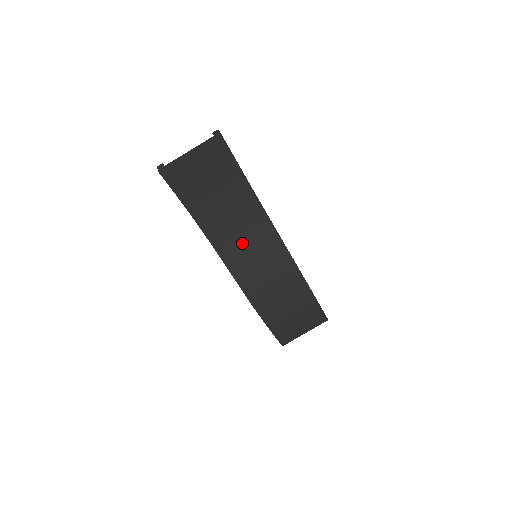
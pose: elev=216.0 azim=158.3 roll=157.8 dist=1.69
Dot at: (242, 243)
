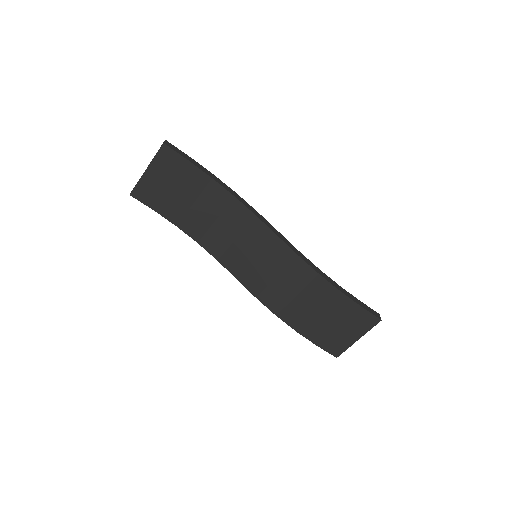
Dot at: (236, 245)
